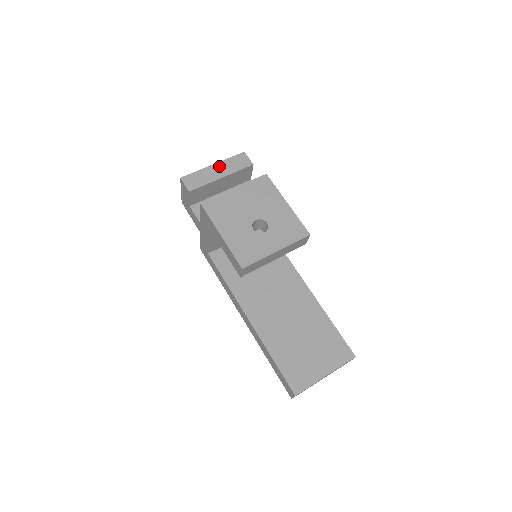
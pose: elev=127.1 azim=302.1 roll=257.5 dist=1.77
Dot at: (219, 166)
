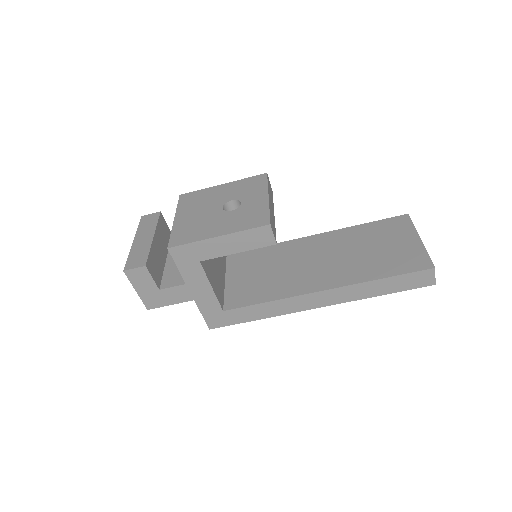
Dot at: (139, 237)
